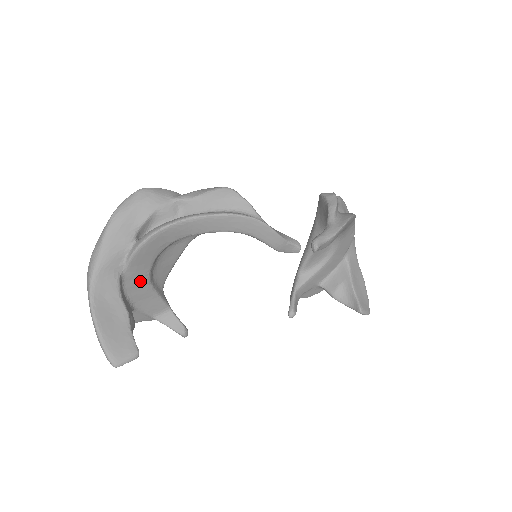
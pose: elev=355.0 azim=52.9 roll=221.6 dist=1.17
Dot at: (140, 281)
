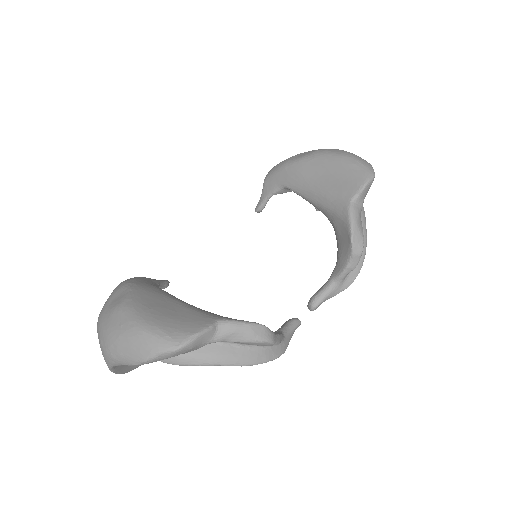
Dot at: occluded
